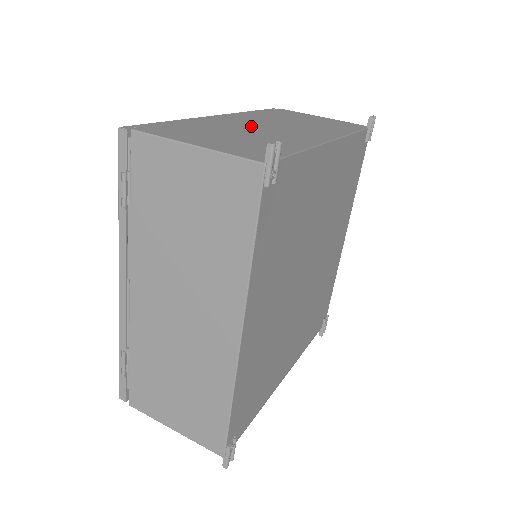
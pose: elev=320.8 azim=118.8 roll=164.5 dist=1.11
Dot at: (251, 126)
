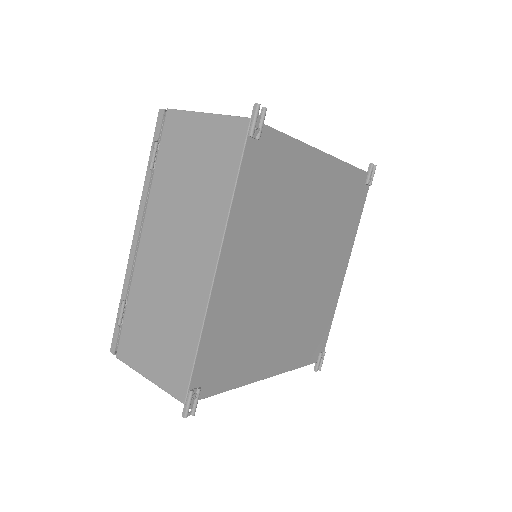
Dot at: occluded
